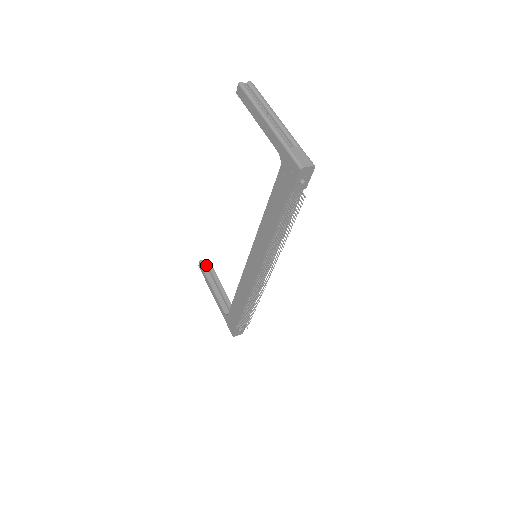
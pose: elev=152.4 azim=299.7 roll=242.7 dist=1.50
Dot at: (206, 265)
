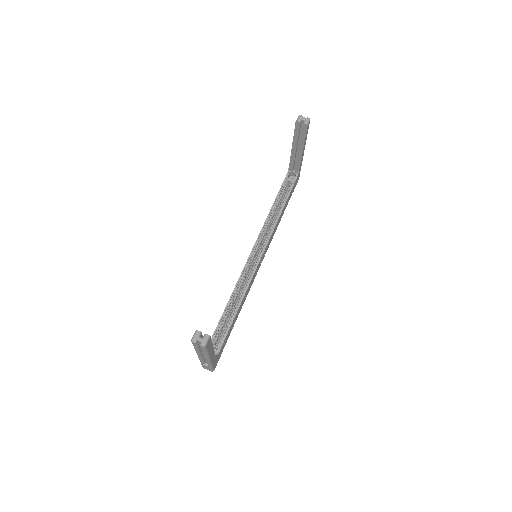
Dot at: (303, 125)
